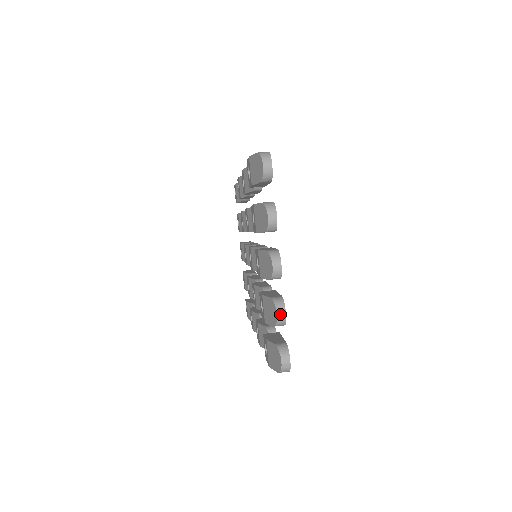
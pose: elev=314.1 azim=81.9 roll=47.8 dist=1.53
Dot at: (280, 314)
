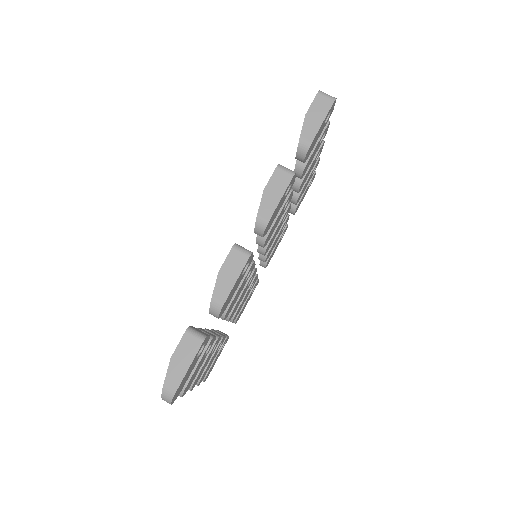
Dot at: occluded
